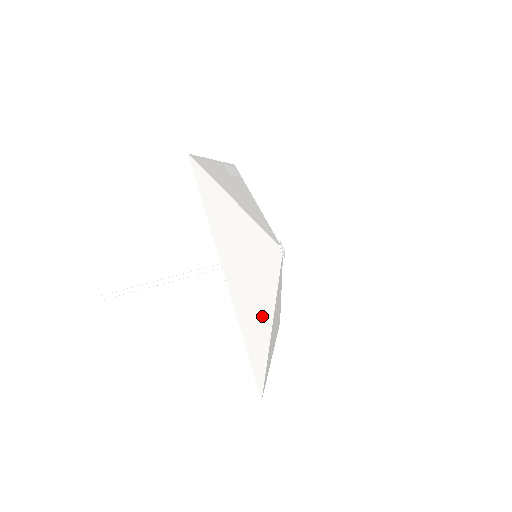
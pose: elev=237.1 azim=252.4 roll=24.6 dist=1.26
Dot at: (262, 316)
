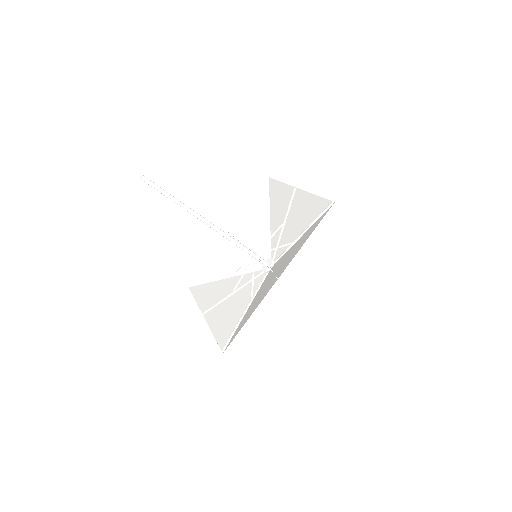
Dot at: occluded
